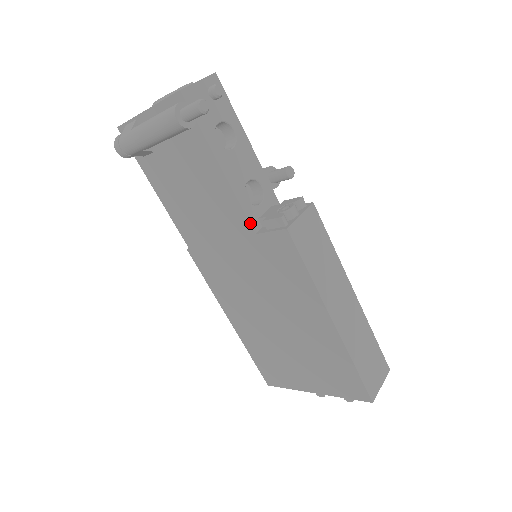
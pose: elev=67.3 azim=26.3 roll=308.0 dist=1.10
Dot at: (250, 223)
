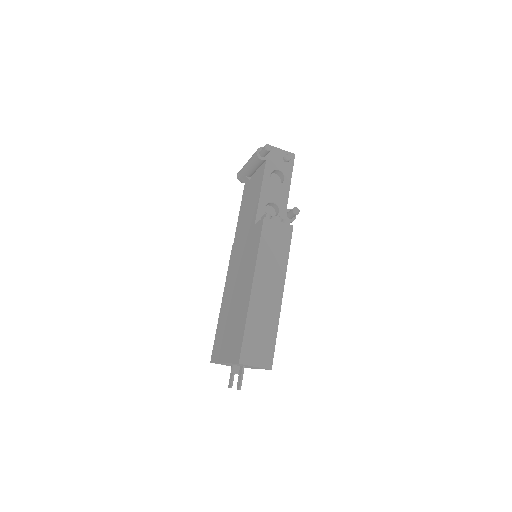
Dot at: (256, 217)
